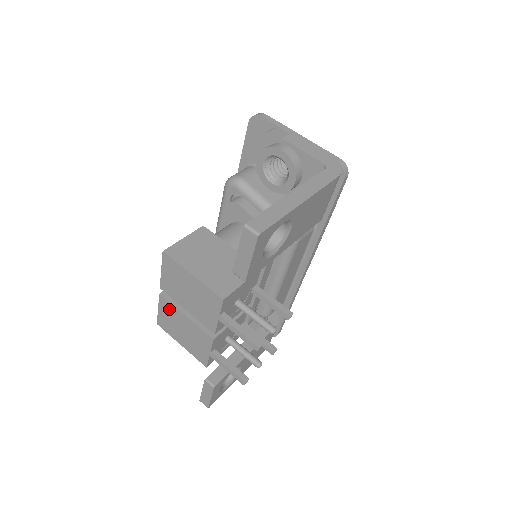
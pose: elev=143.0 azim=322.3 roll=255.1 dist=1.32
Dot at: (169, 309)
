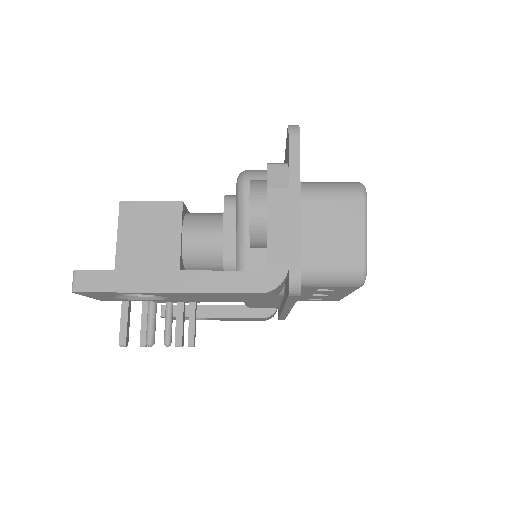
Dot at: occluded
